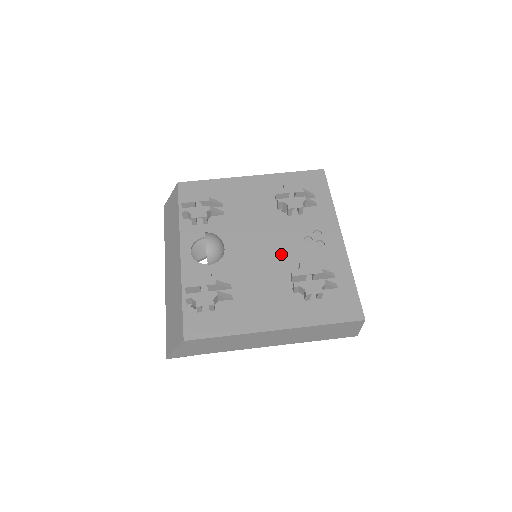
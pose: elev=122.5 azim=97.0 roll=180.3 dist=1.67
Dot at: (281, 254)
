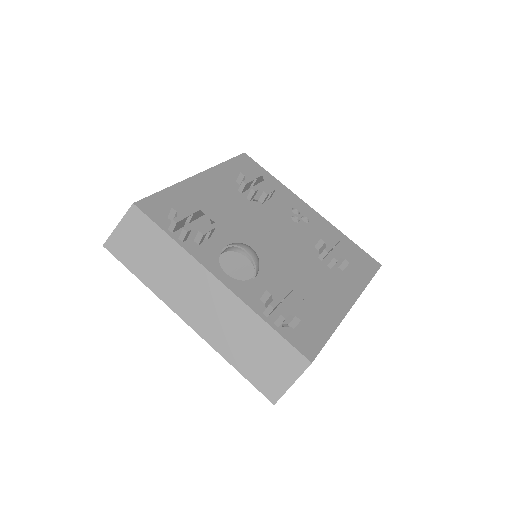
Dot at: (292, 240)
